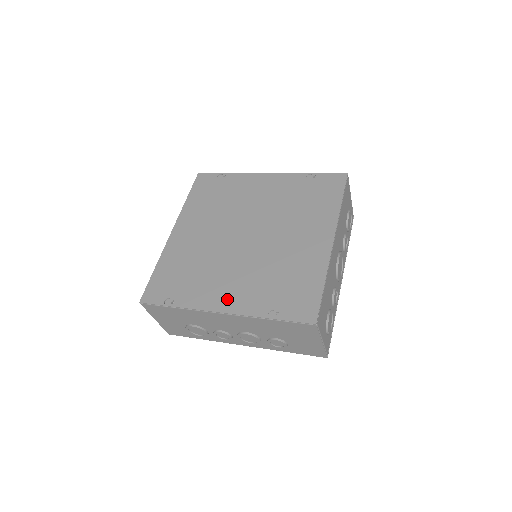
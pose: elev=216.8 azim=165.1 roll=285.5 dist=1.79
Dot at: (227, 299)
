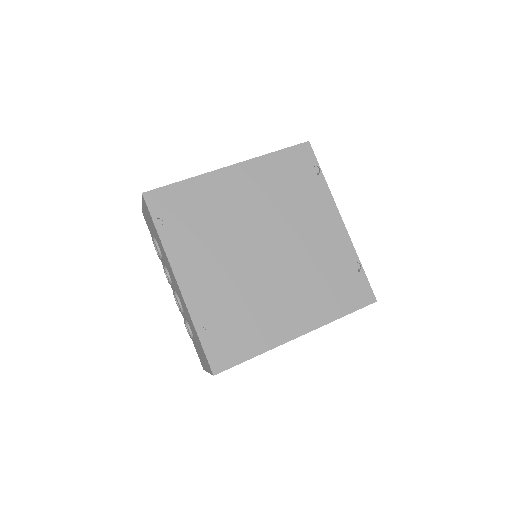
Dot at: (193, 279)
